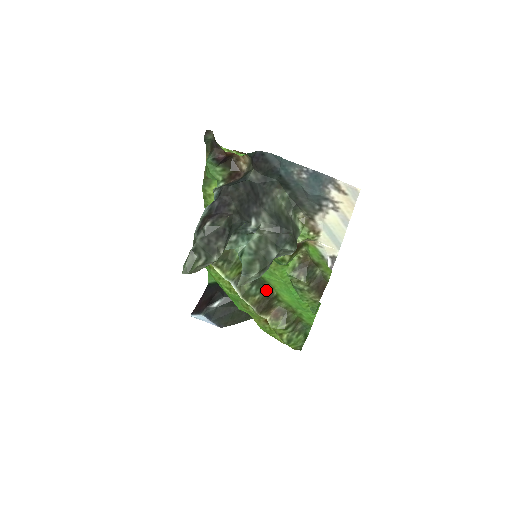
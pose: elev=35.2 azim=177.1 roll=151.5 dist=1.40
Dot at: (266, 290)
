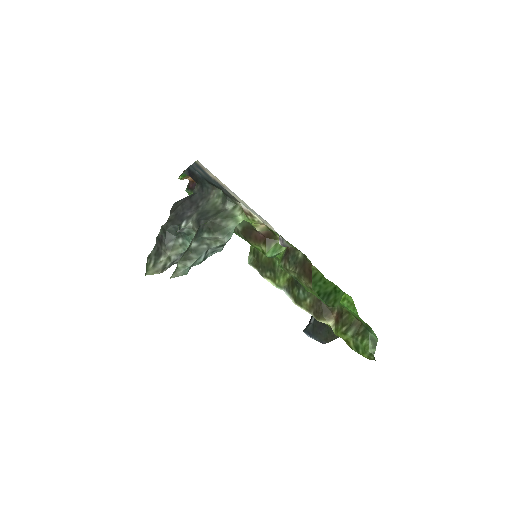
Dot at: occluded
